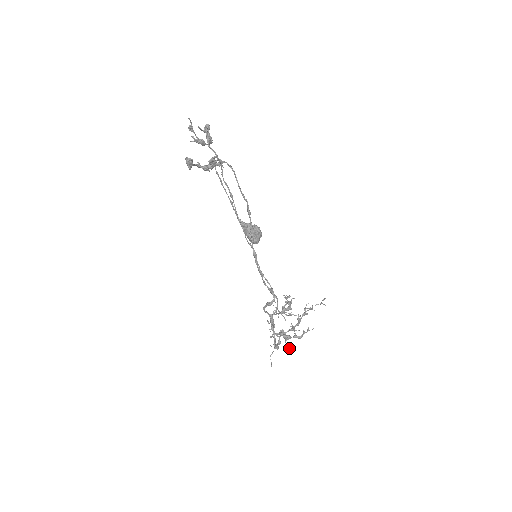
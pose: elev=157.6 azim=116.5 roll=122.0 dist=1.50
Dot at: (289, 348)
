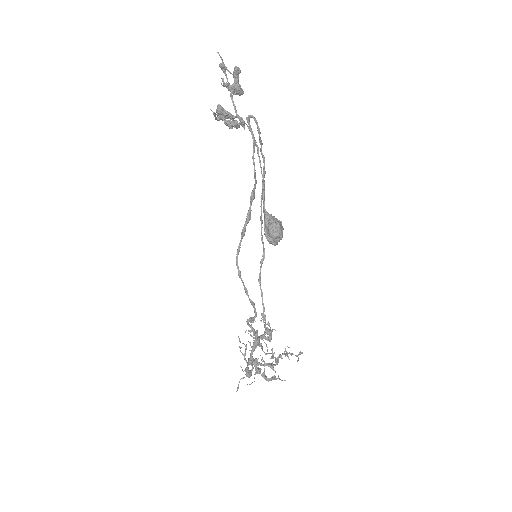
Dot at: (251, 383)
